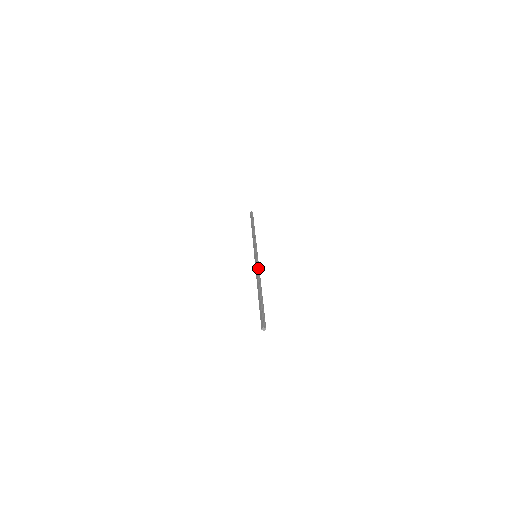
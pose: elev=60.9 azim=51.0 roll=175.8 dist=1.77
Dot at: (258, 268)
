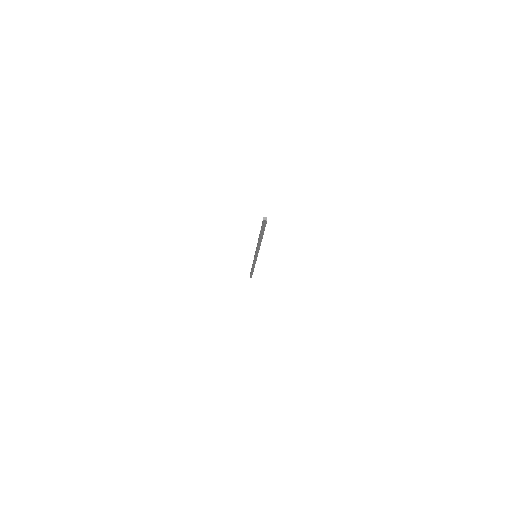
Dot at: occluded
